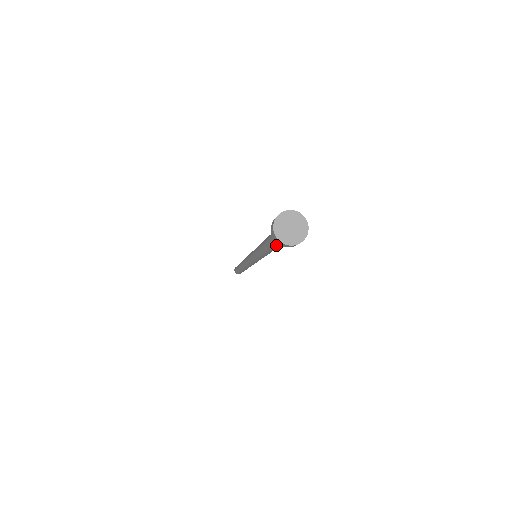
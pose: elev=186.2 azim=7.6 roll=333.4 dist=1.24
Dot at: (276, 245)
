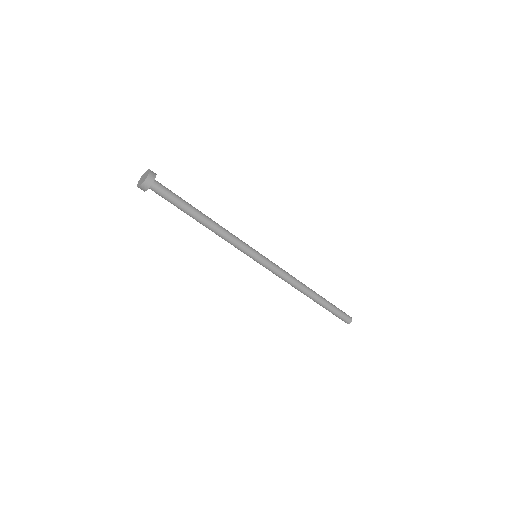
Dot at: (178, 202)
